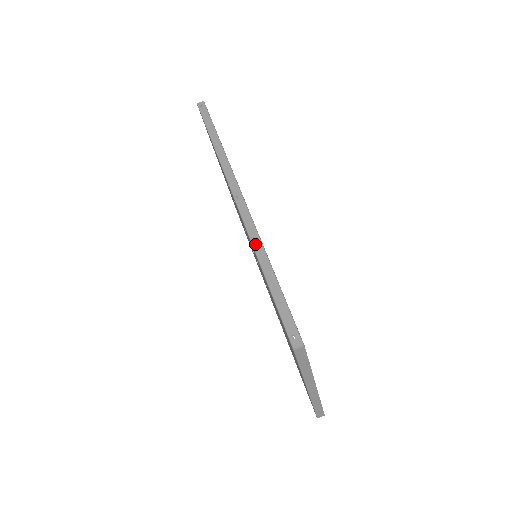
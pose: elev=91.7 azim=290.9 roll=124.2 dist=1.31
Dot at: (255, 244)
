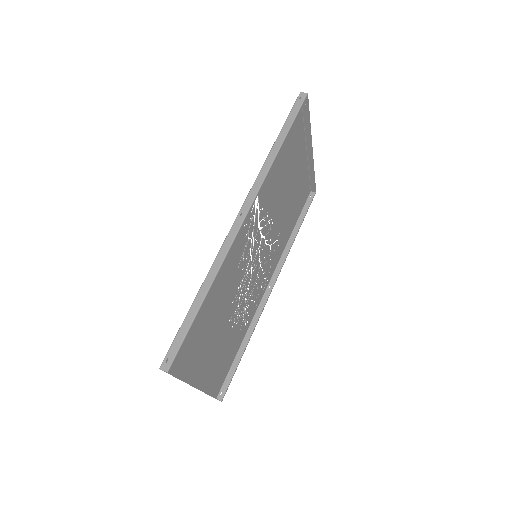
Dot at: (214, 266)
